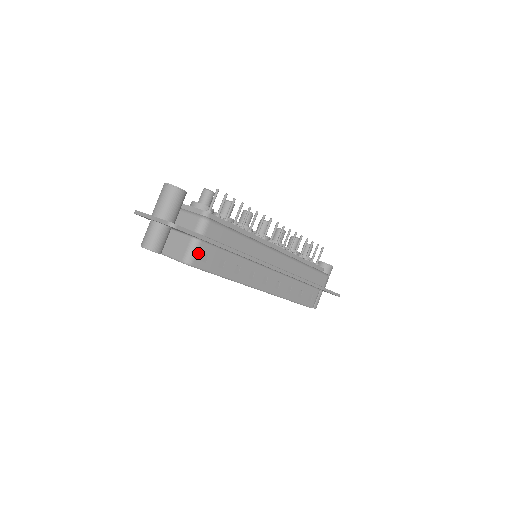
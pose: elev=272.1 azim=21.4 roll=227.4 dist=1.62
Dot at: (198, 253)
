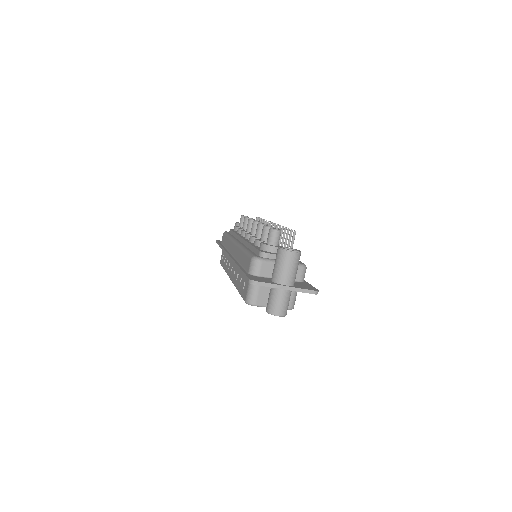
Dot at: (296, 295)
